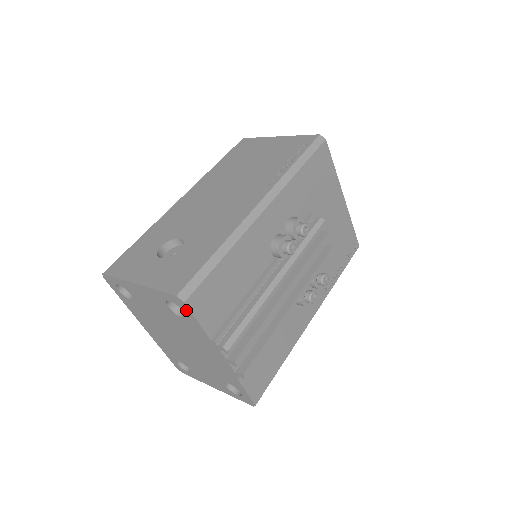
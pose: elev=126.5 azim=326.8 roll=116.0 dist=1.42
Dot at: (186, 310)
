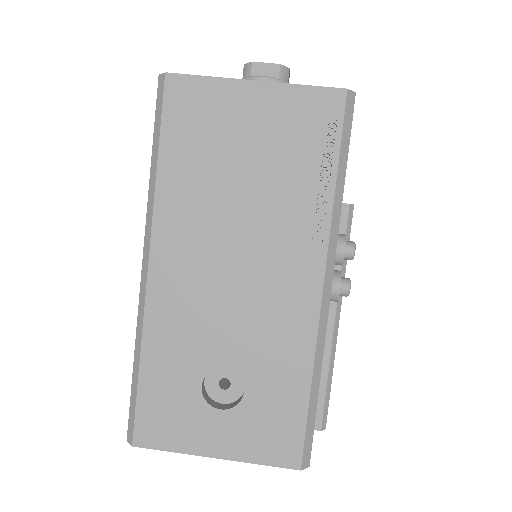
Dot at: occluded
